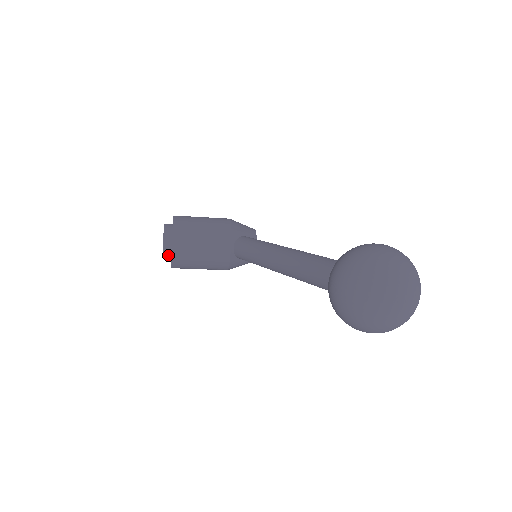
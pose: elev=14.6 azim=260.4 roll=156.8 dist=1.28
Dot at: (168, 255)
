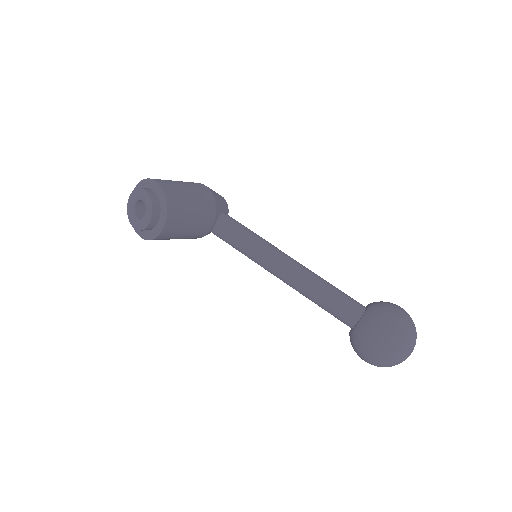
Dot at: (148, 229)
